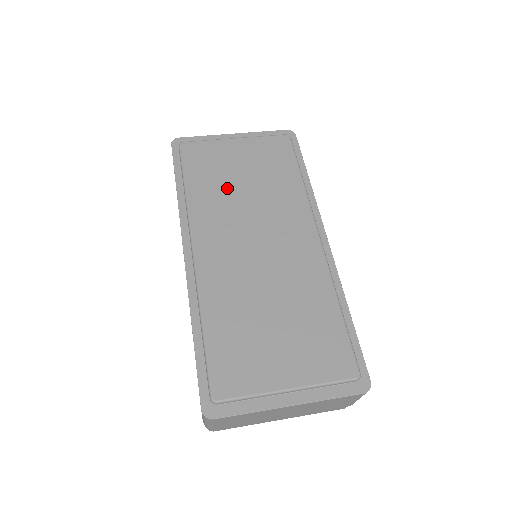
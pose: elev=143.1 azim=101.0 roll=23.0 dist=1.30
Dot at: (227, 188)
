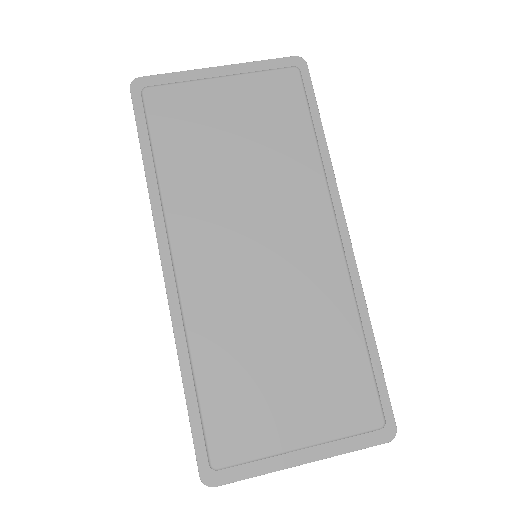
Dot at: (214, 164)
